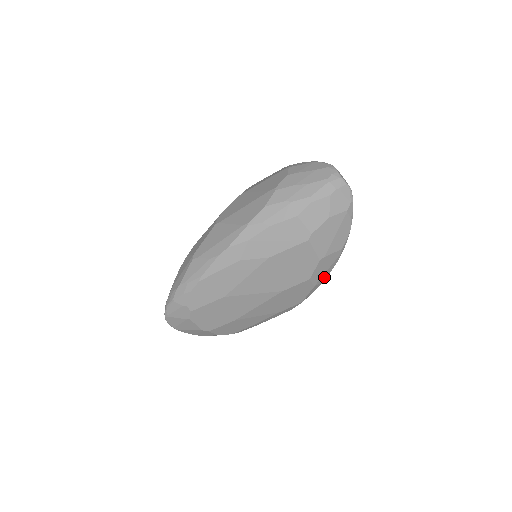
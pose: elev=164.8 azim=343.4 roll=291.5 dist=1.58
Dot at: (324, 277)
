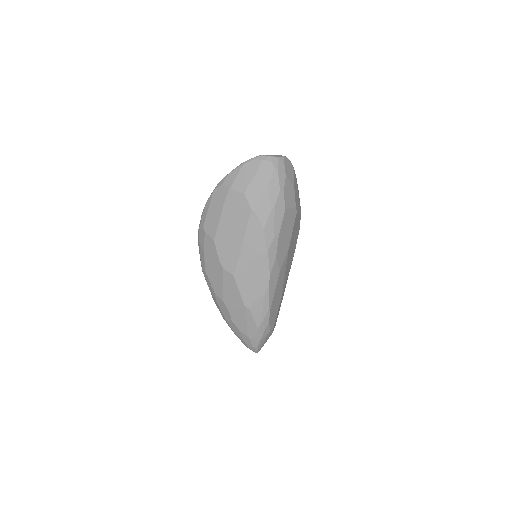
Dot at: occluded
